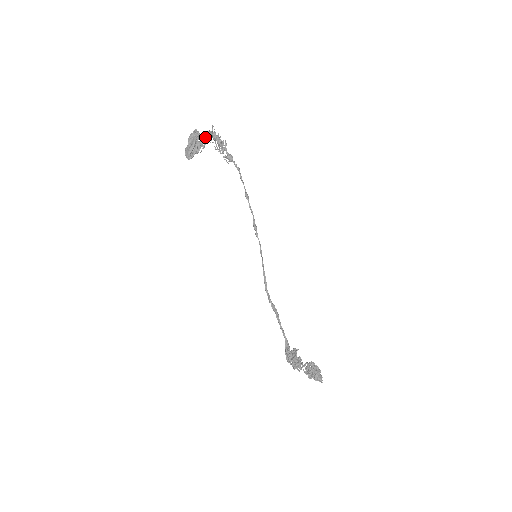
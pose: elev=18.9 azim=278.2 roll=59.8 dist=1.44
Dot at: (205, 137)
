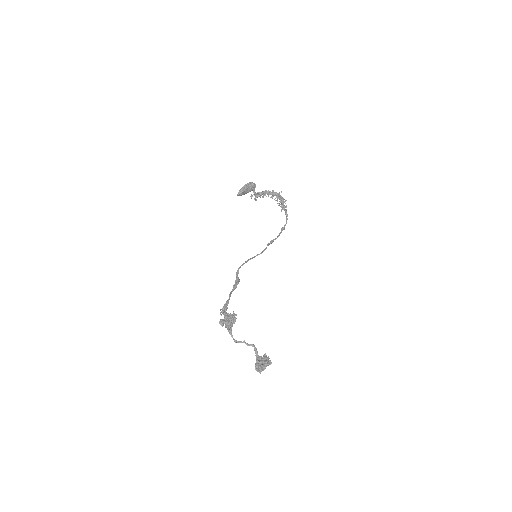
Dot at: (264, 191)
